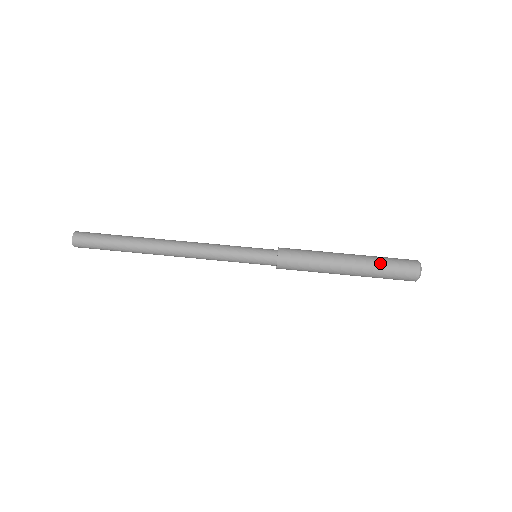
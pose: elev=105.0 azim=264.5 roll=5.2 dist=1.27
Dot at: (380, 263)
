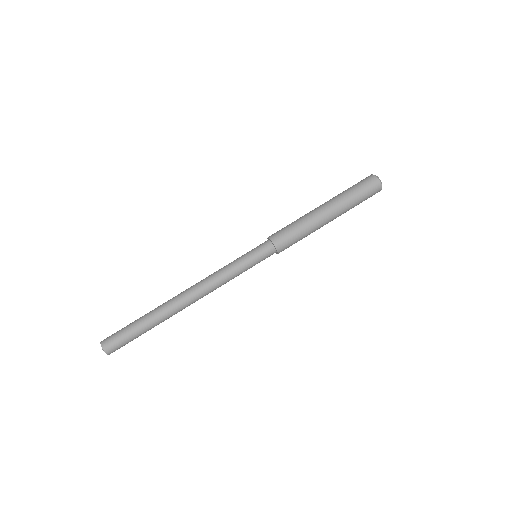
Dot at: (353, 203)
